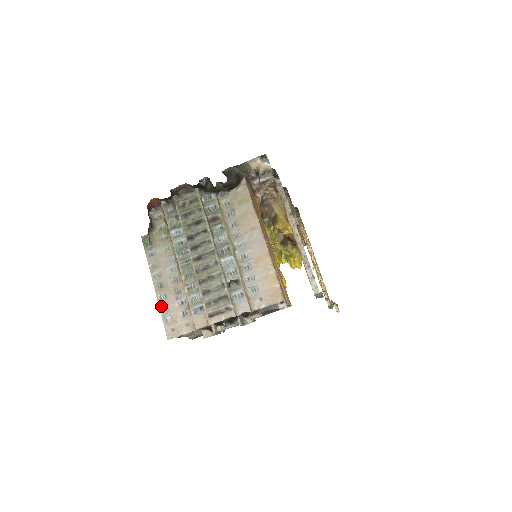
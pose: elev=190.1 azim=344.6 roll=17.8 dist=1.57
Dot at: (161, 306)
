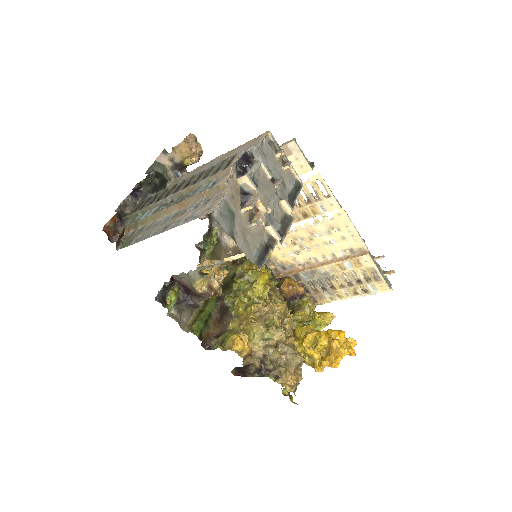
Dot at: (180, 224)
